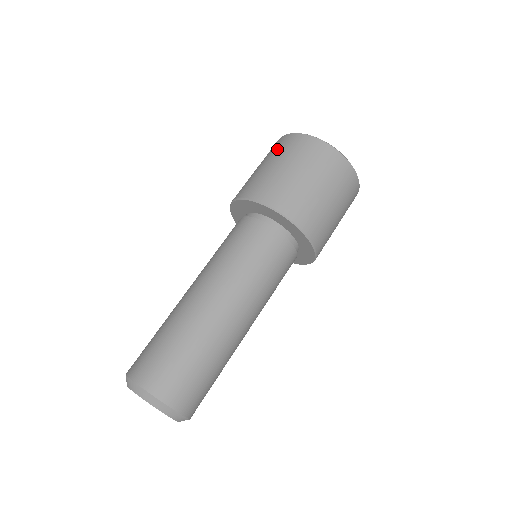
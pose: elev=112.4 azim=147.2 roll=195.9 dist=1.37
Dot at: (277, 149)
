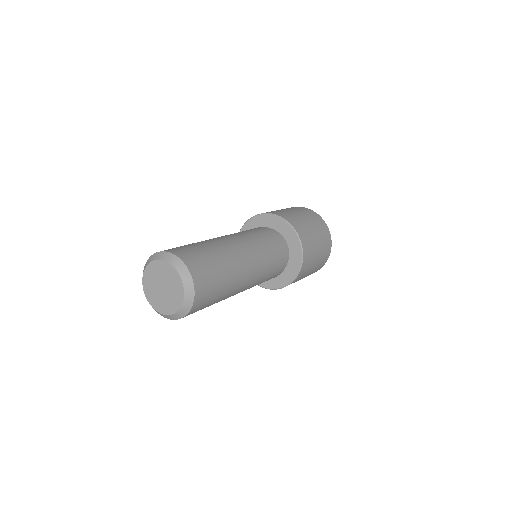
Dot at: occluded
